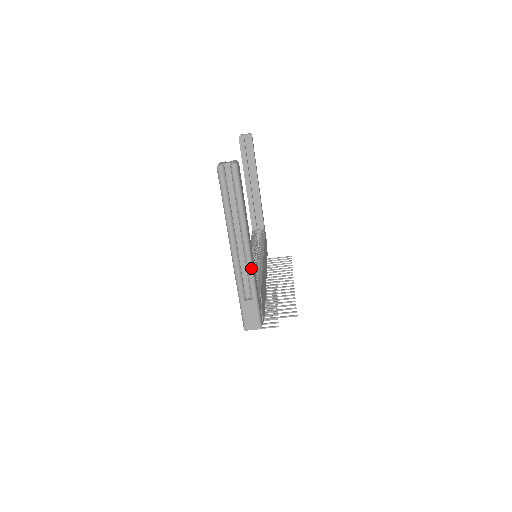
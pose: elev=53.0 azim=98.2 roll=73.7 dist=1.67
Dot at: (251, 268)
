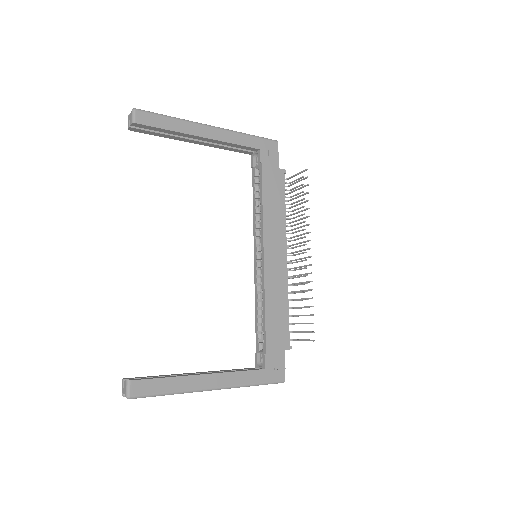
Dot at: (228, 388)
